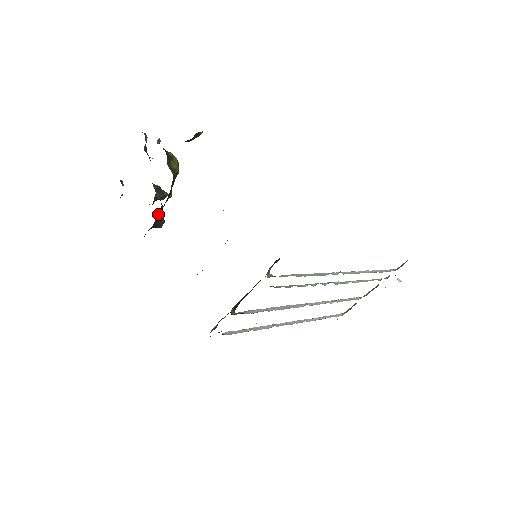
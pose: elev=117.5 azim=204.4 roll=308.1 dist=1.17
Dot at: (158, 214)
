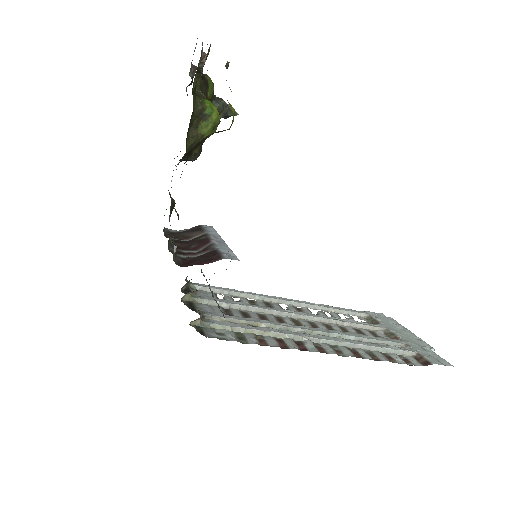
Dot at: occluded
